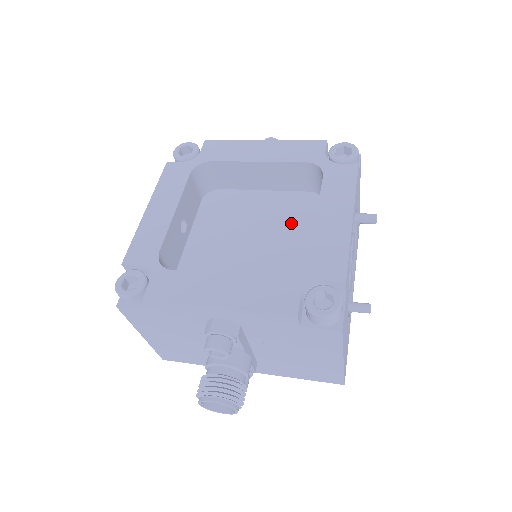
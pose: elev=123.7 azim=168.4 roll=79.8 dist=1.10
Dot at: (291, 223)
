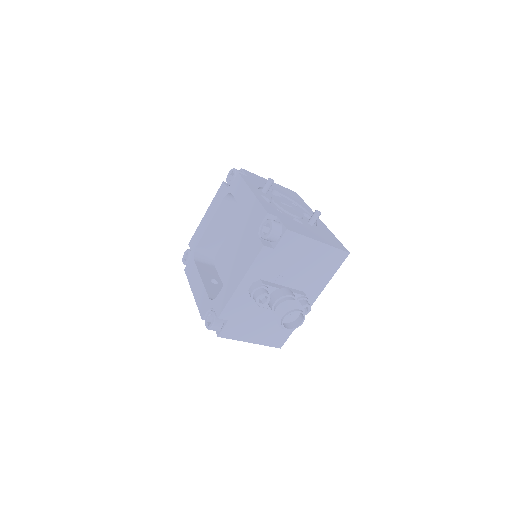
Dot at: (248, 226)
